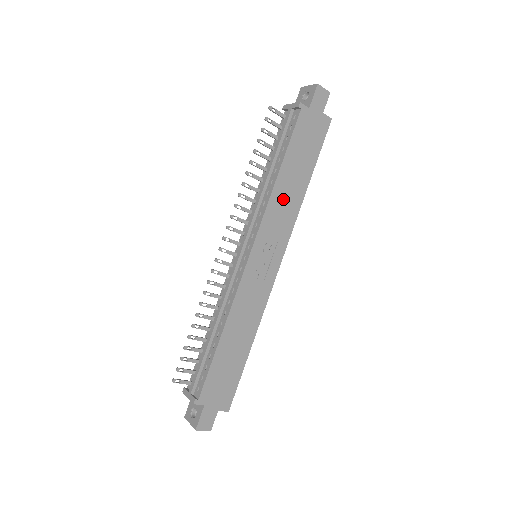
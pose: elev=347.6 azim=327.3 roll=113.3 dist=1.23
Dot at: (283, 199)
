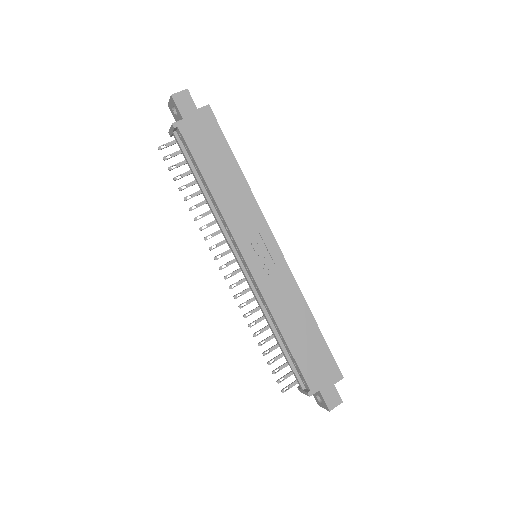
Dot at: (231, 201)
